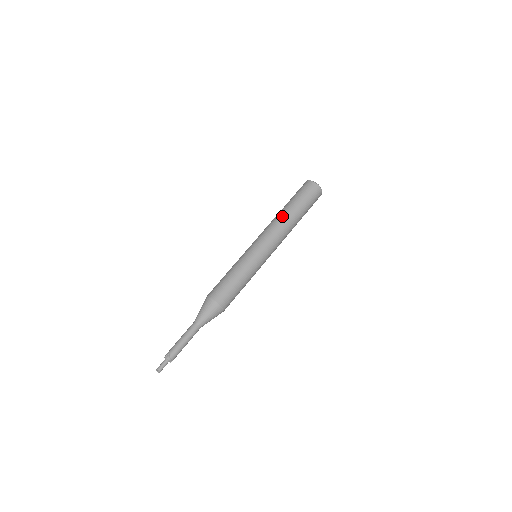
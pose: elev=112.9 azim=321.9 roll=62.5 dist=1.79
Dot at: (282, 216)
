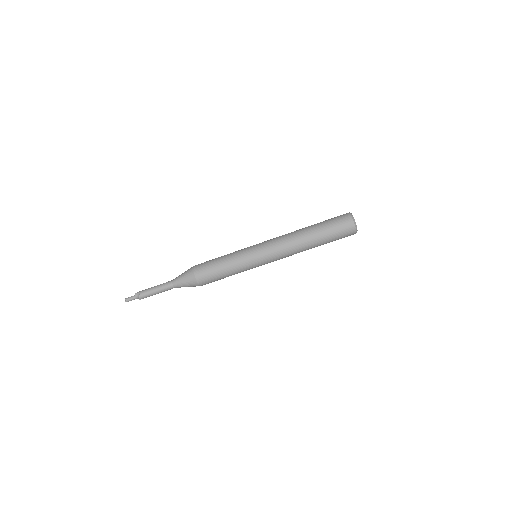
Dot at: (299, 235)
